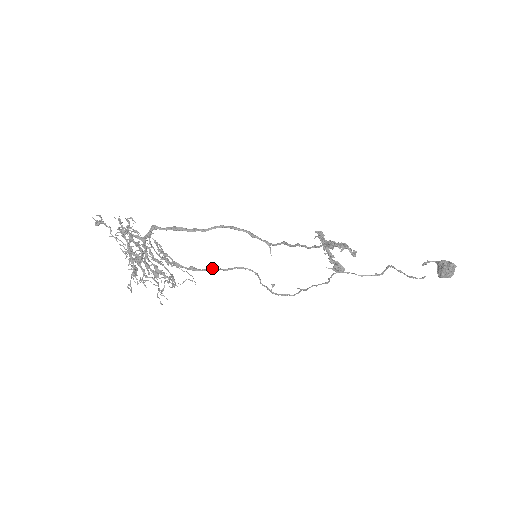
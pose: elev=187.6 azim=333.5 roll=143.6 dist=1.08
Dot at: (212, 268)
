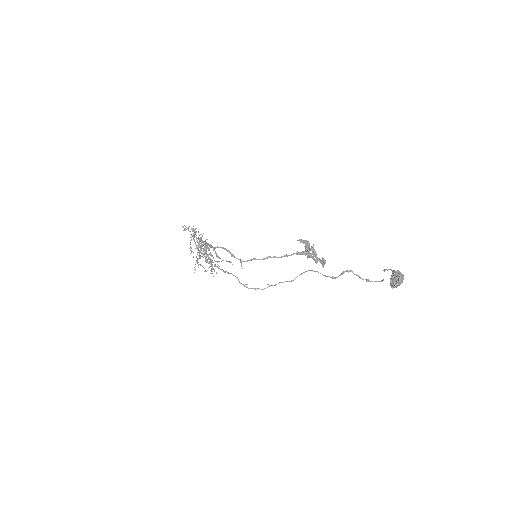
Dot at: occluded
